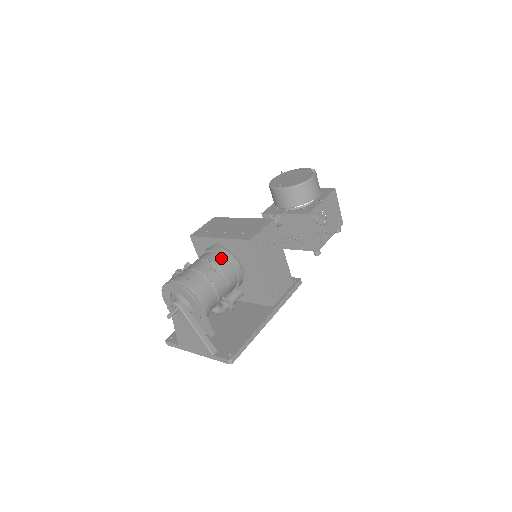
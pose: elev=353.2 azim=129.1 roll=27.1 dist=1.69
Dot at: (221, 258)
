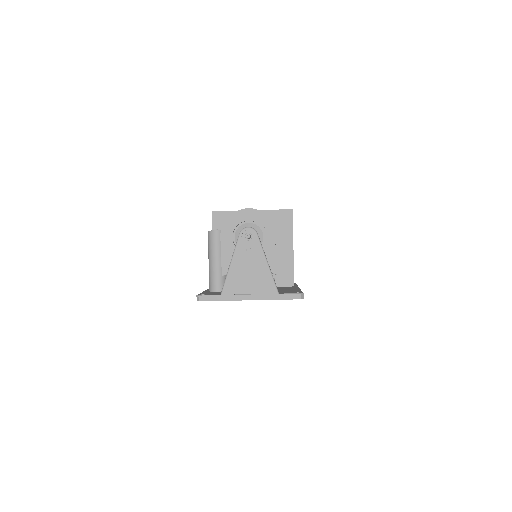
Dot at: occluded
